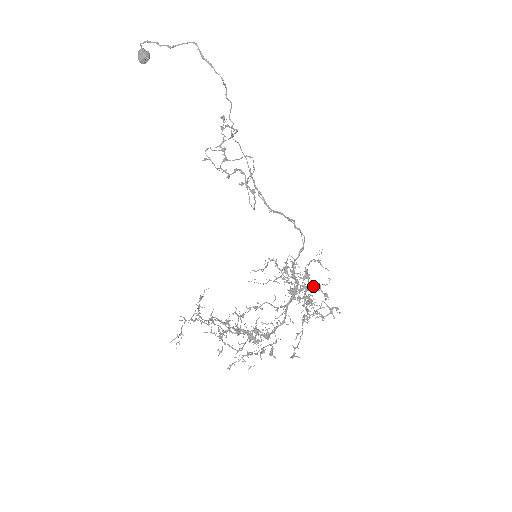
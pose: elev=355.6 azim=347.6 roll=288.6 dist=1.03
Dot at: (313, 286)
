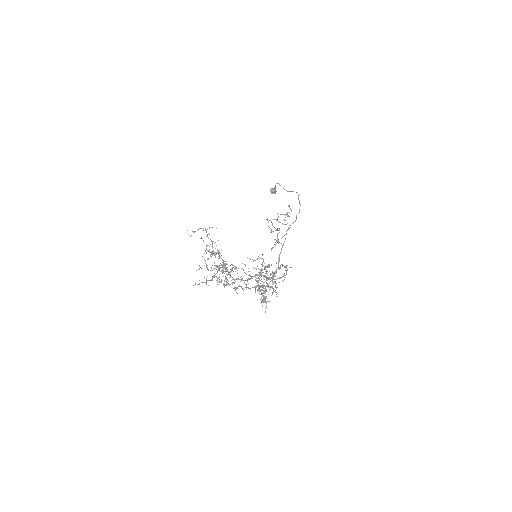
Dot at: (273, 282)
